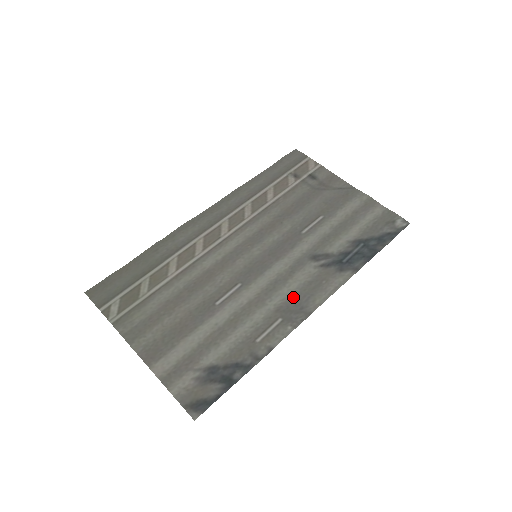
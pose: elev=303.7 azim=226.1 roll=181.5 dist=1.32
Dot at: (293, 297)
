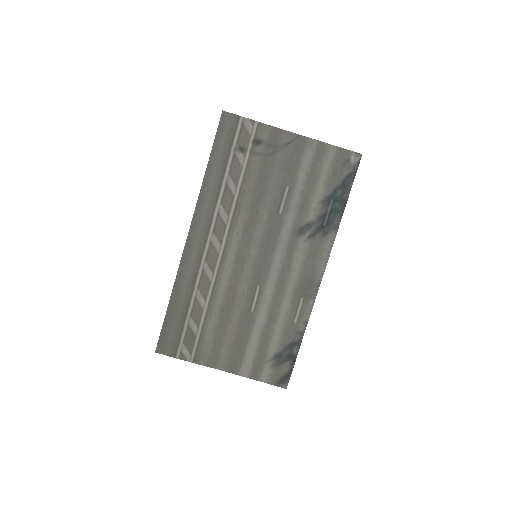
Dot at: (302, 277)
